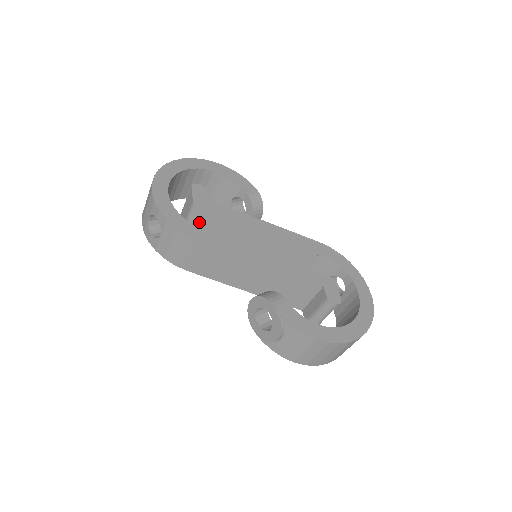
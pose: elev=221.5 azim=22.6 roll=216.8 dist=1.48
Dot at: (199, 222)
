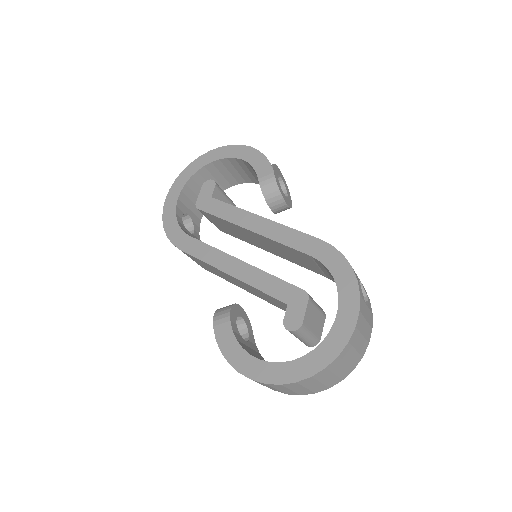
Dot at: (212, 220)
